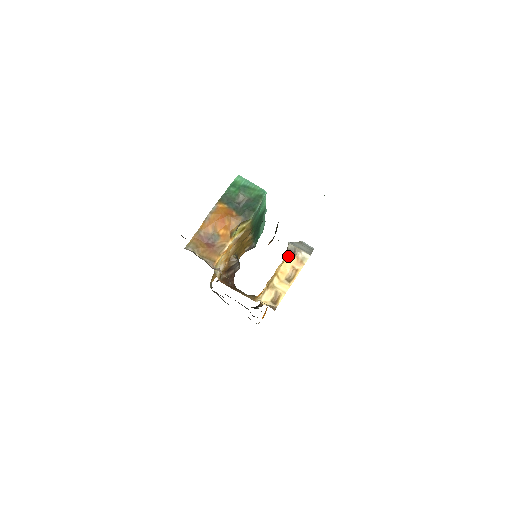
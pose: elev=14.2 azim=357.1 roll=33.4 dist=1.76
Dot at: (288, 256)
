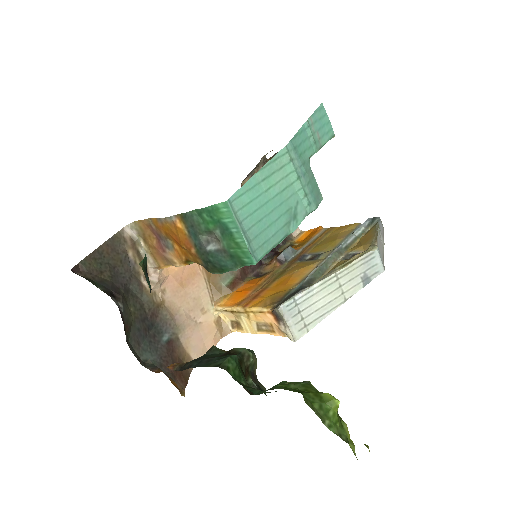
Dot at: (272, 313)
